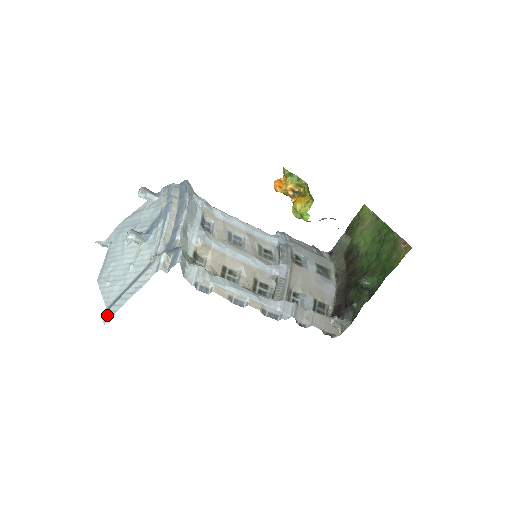
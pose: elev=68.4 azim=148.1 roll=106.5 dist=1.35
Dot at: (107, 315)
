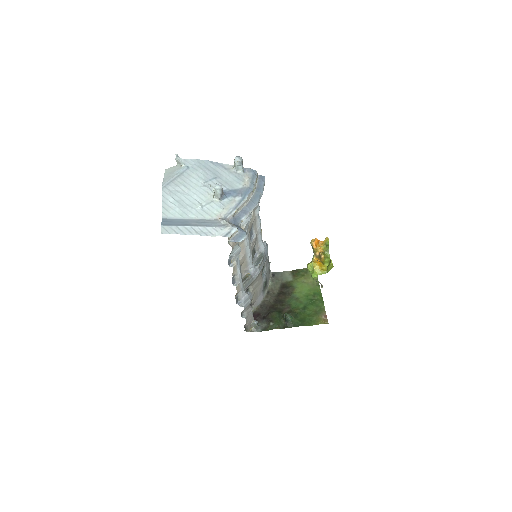
Dot at: (167, 229)
